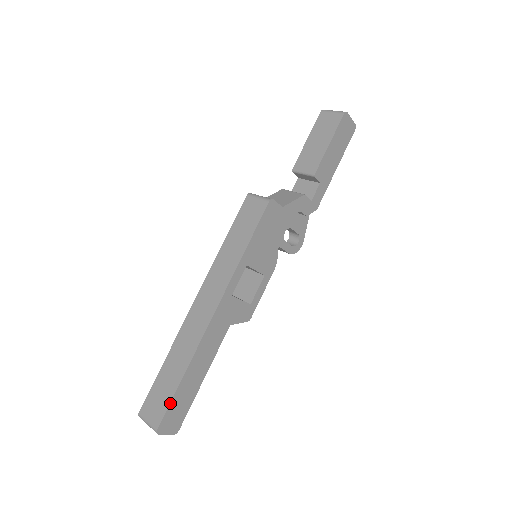
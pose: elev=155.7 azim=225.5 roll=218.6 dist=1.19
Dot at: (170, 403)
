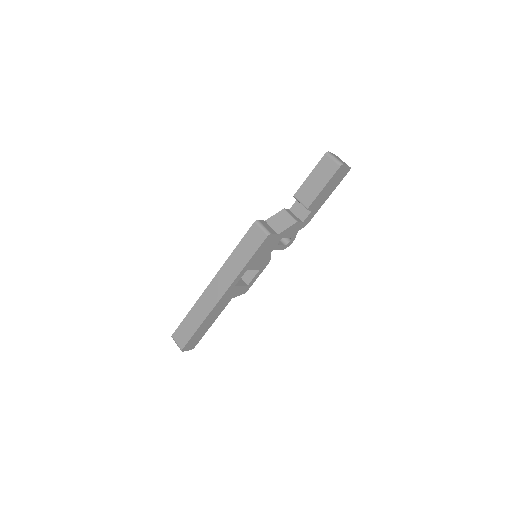
Dot at: (190, 339)
